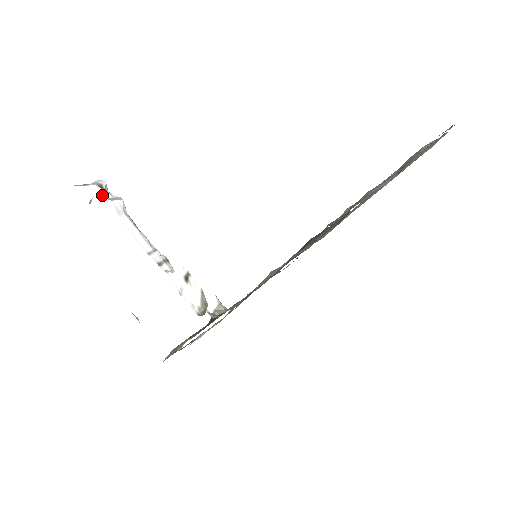
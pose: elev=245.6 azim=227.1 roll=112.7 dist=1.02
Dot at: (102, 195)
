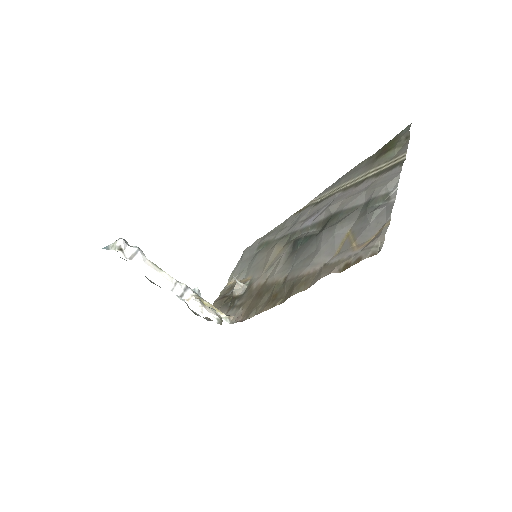
Dot at: occluded
